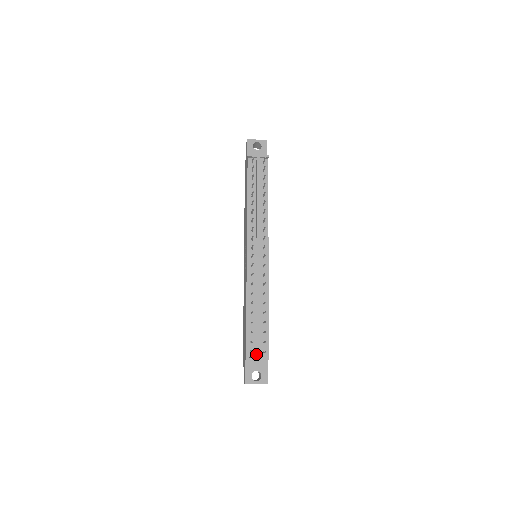
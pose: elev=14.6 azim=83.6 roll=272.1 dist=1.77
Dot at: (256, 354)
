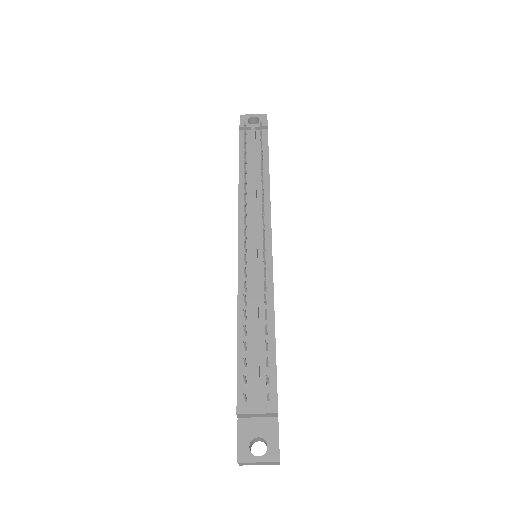
Dot at: (254, 402)
